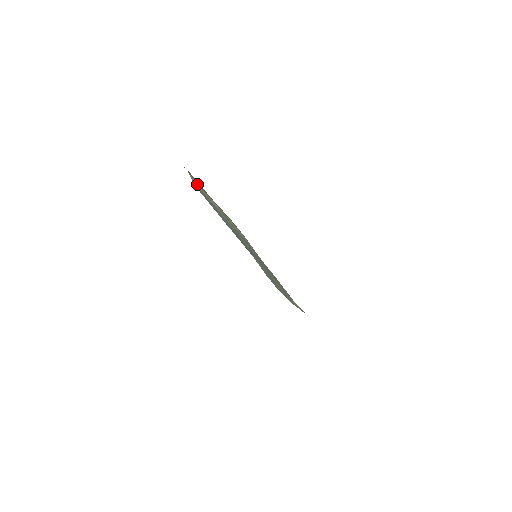
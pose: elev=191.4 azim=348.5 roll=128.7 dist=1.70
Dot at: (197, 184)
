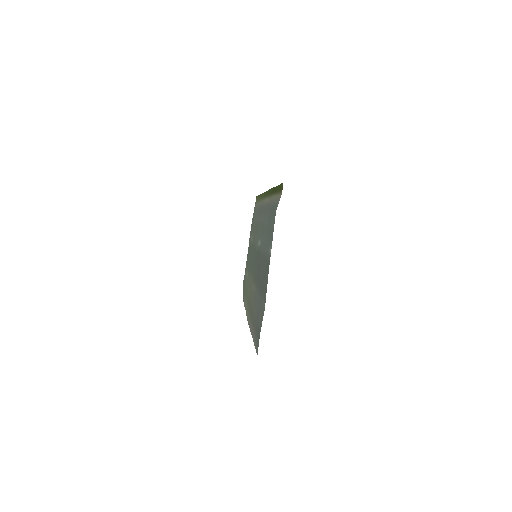
Dot at: (277, 198)
